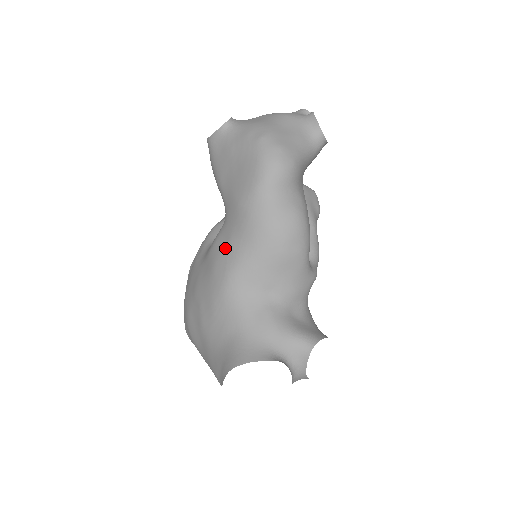
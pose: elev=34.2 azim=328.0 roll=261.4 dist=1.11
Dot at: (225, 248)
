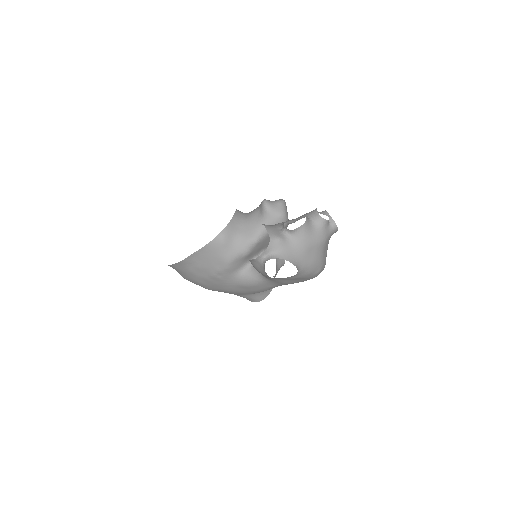
Dot at: (267, 288)
